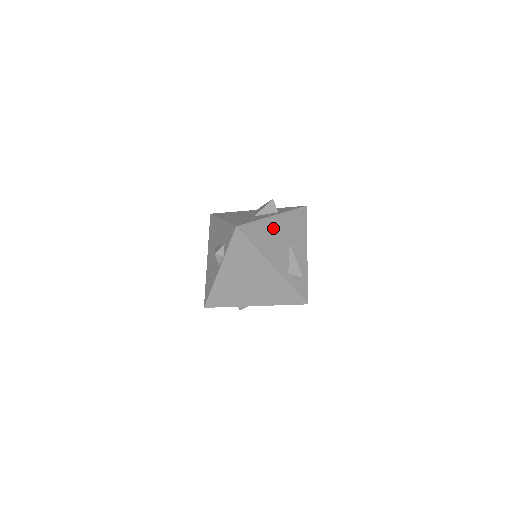
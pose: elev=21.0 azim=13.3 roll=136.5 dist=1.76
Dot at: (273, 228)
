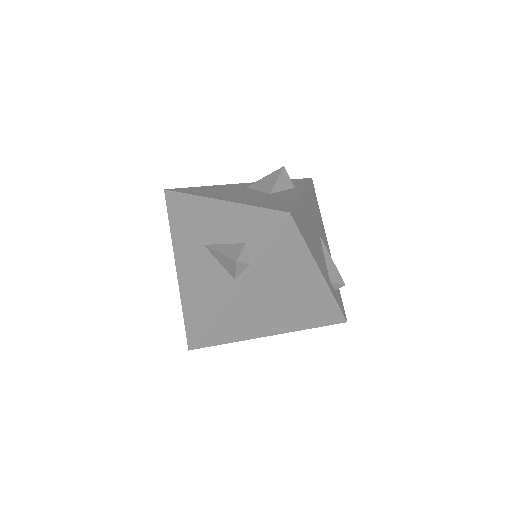
Dot at: (307, 213)
